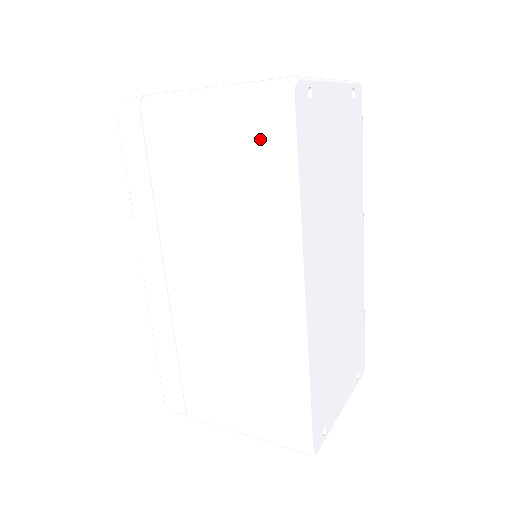
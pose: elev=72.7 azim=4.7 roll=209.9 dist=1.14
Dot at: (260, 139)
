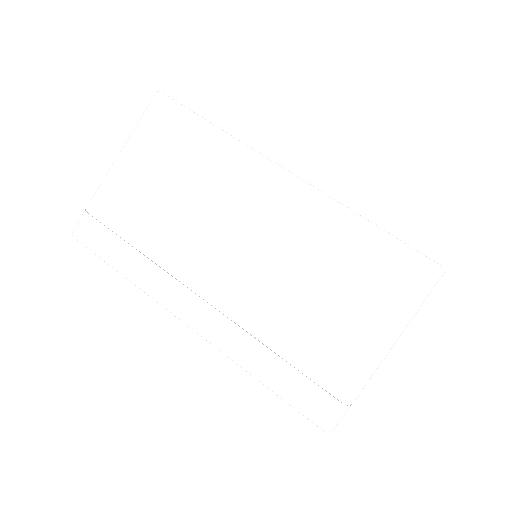
Dot at: (169, 132)
